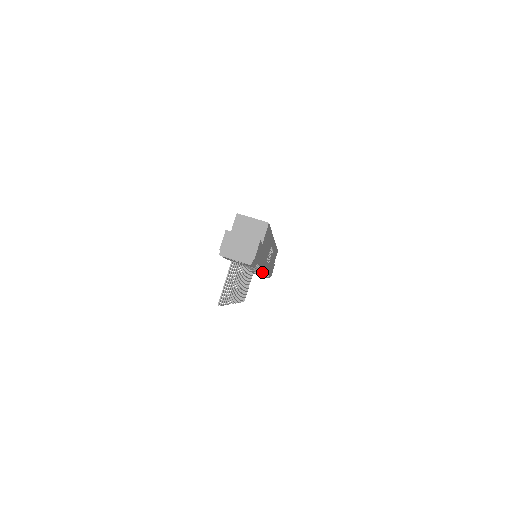
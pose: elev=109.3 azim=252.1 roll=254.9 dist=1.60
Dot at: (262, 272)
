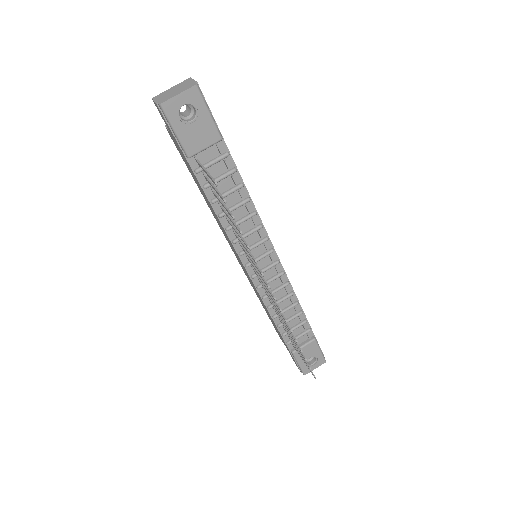
Dot at: (281, 274)
